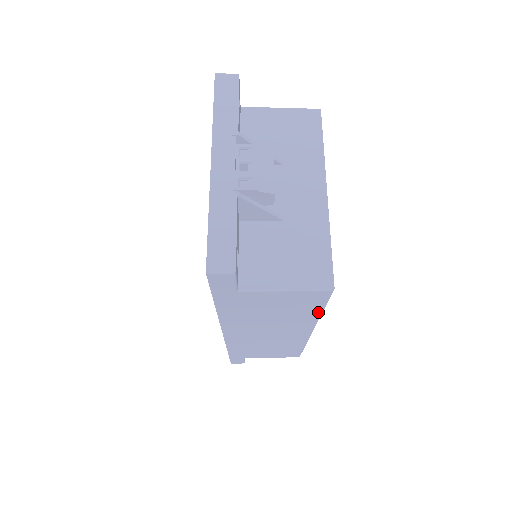
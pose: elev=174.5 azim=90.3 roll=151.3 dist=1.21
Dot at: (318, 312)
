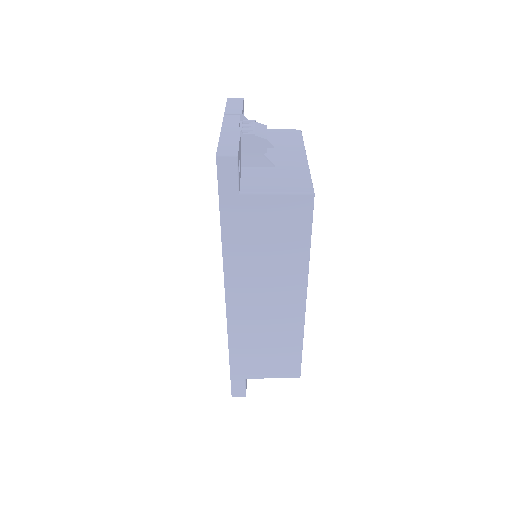
Dot at: (306, 245)
